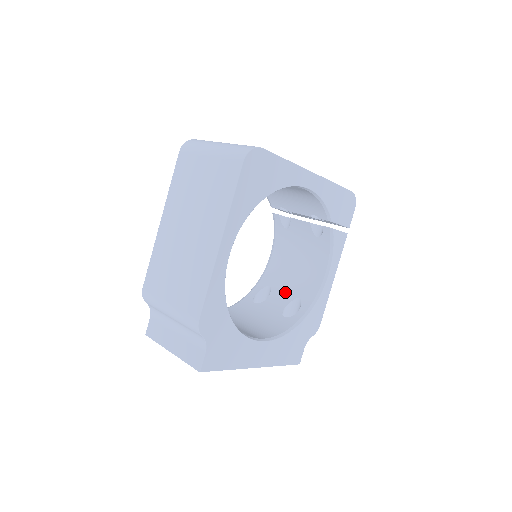
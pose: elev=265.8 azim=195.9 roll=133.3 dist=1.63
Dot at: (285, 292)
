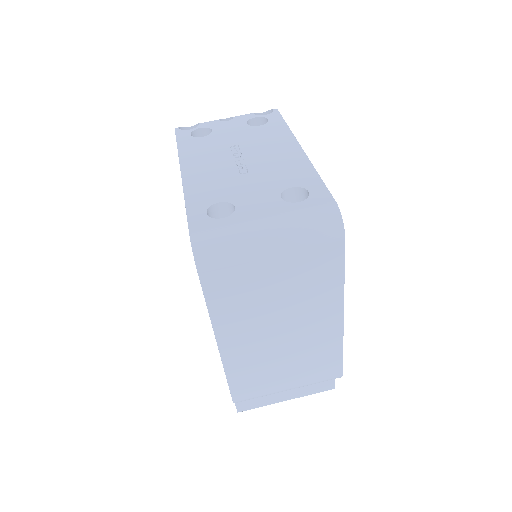
Dot at: occluded
